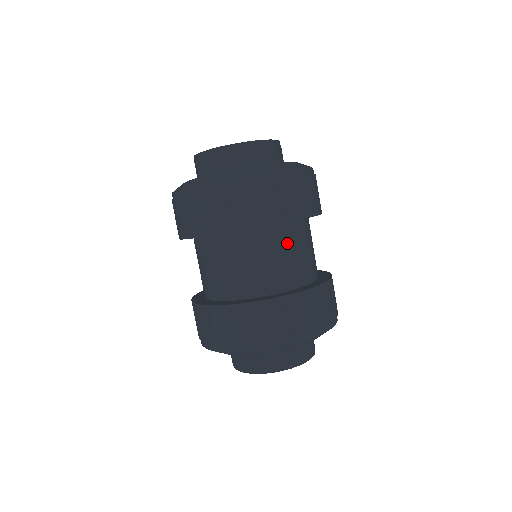
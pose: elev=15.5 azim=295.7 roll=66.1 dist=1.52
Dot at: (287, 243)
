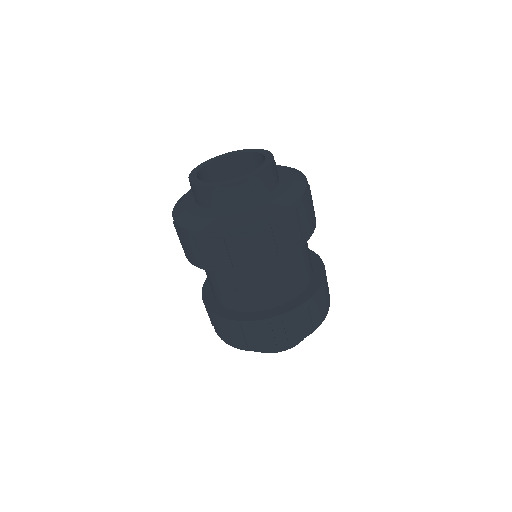
Dot at: (283, 267)
